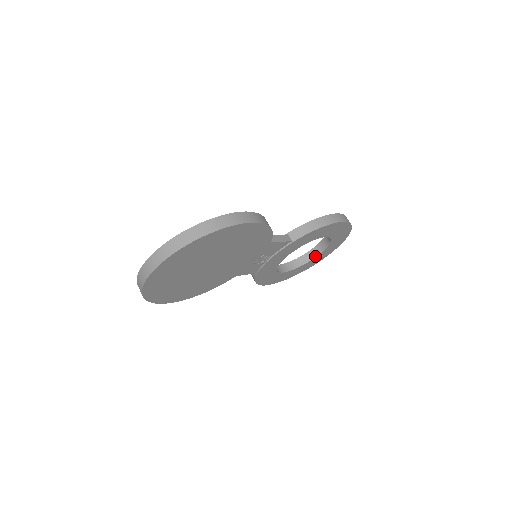
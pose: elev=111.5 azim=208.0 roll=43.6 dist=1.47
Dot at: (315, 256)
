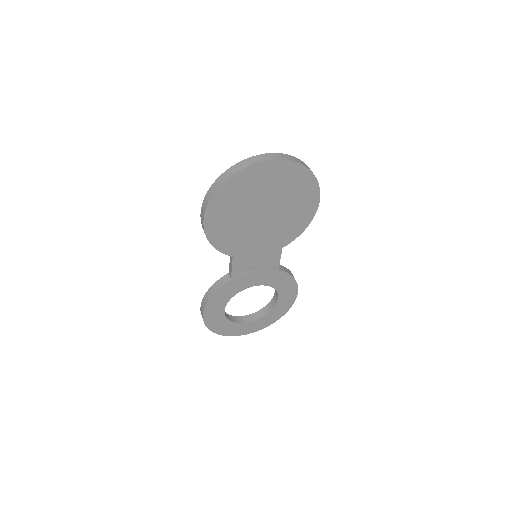
Dot at: (244, 322)
